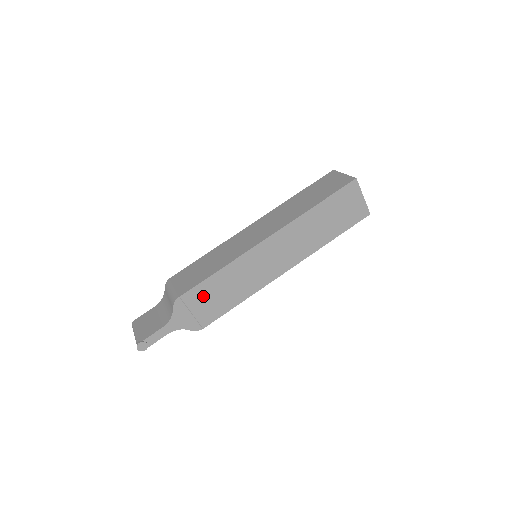
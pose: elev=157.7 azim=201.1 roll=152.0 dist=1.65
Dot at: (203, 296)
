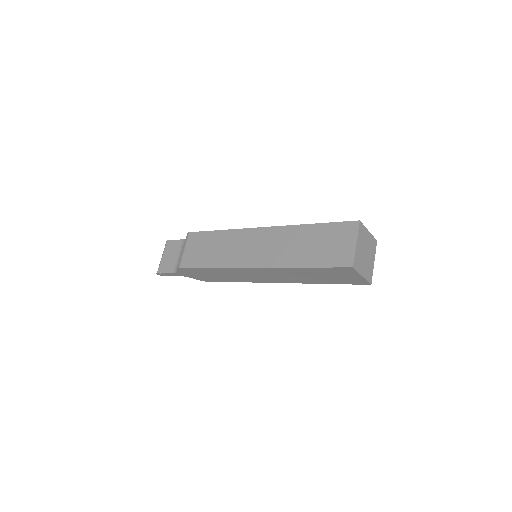
Dot at: (200, 272)
